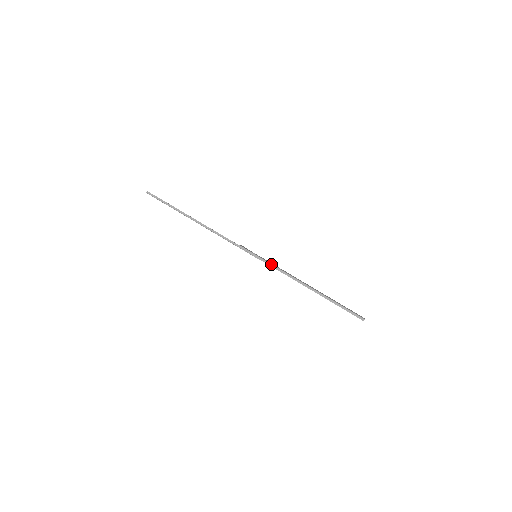
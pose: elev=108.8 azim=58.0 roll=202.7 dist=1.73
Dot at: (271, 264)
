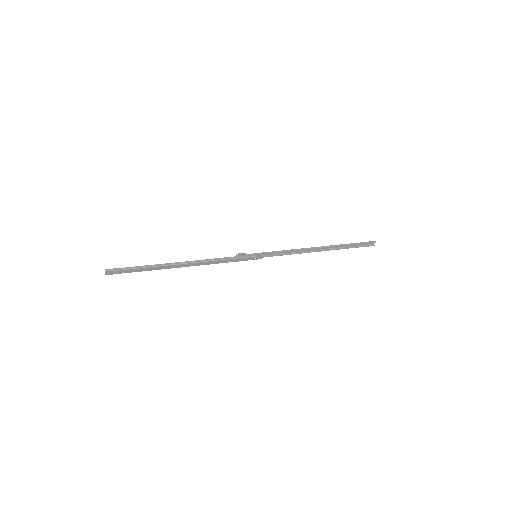
Dot at: (274, 251)
